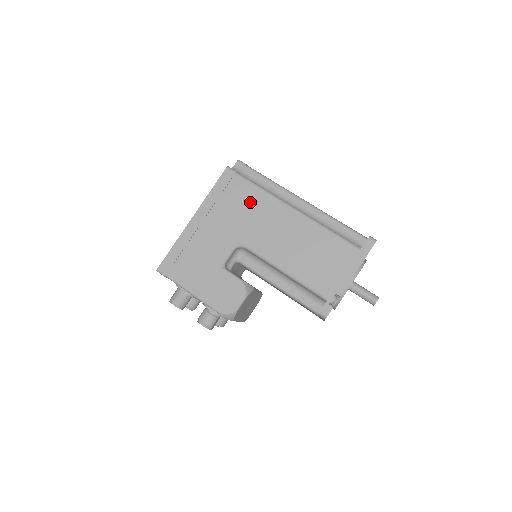
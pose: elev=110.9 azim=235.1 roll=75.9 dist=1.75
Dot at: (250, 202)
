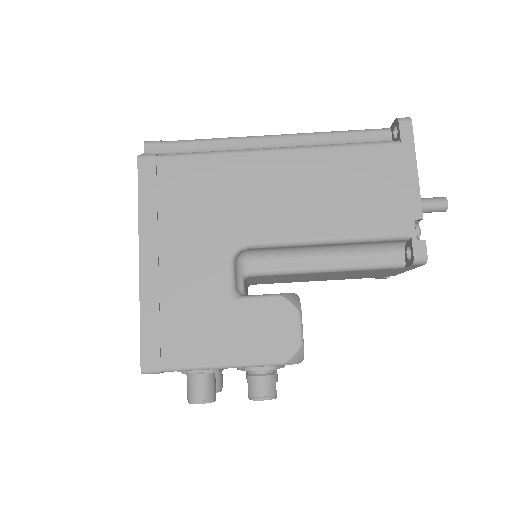
Dot at: (207, 181)
